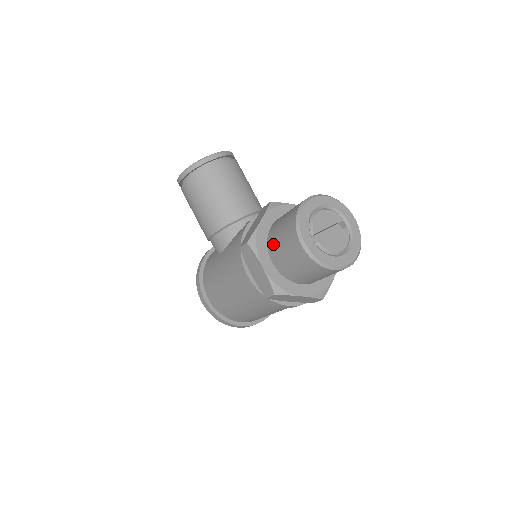
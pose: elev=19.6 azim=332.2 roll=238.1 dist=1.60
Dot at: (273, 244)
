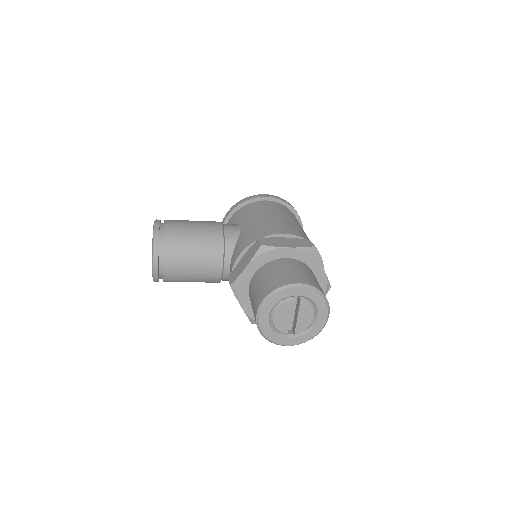
Dot at: occluded
